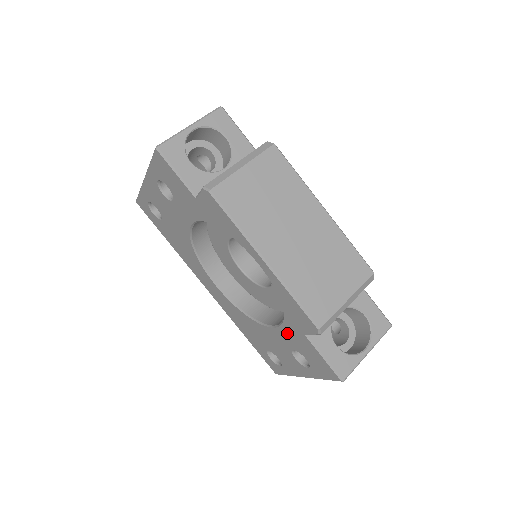
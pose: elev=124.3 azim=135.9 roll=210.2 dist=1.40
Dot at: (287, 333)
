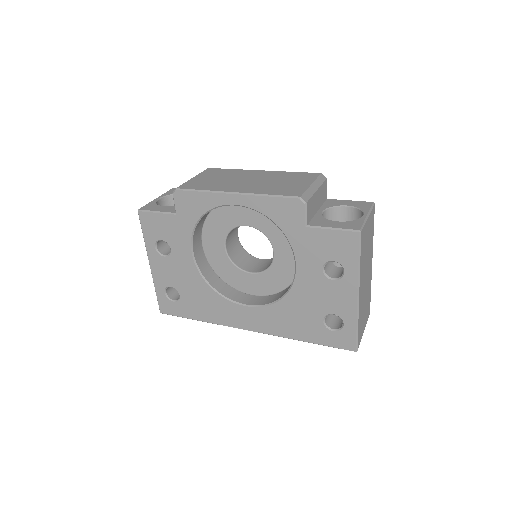
Dot at: (302, 254)
